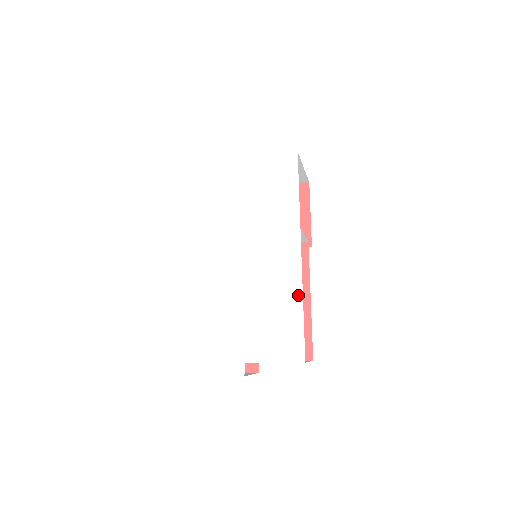
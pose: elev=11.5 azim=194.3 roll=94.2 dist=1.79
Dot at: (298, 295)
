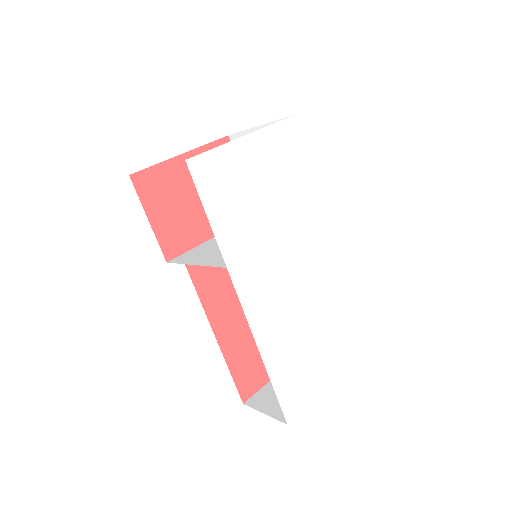
Dot at: (340, 282)
